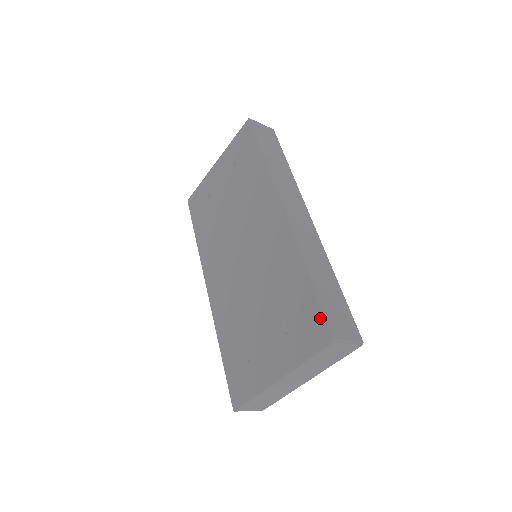
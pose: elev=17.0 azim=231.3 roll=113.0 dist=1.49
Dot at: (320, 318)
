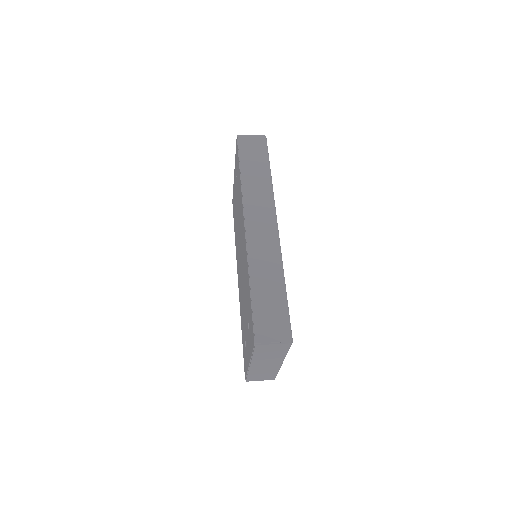
Dot at: (252, 324)
